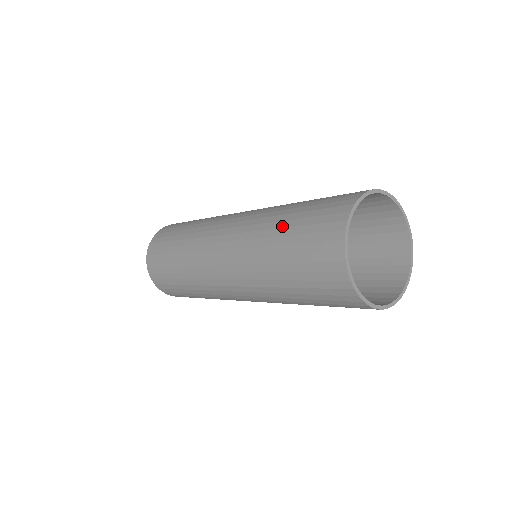
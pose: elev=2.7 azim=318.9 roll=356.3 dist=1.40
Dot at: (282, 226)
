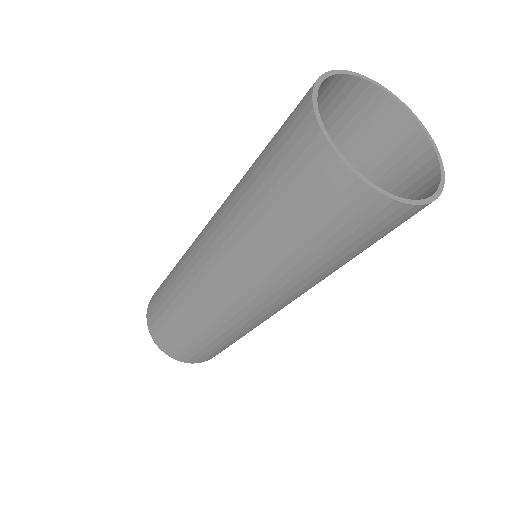
Dot at: (251, 173)
